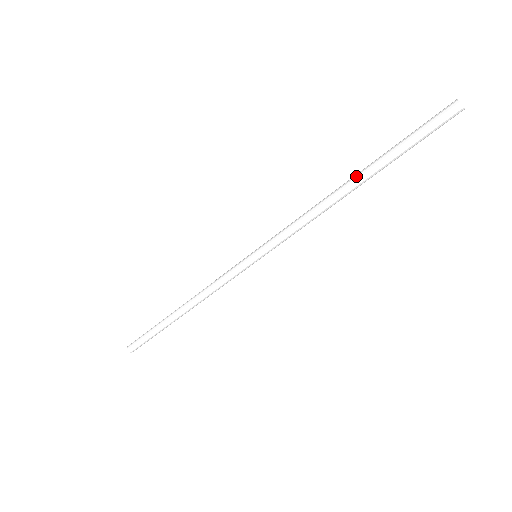
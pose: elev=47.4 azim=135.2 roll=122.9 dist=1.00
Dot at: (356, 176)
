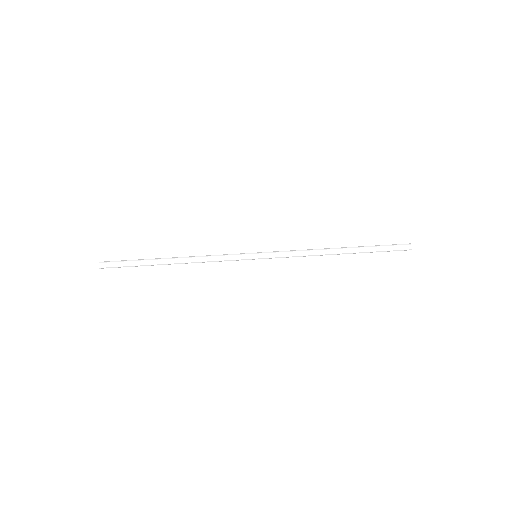
Dot at: (344, 247)
